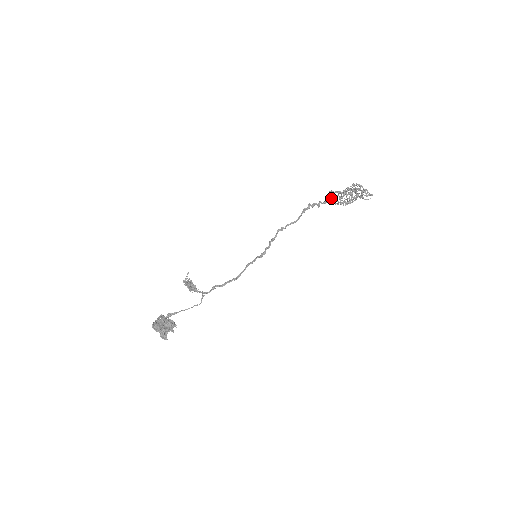
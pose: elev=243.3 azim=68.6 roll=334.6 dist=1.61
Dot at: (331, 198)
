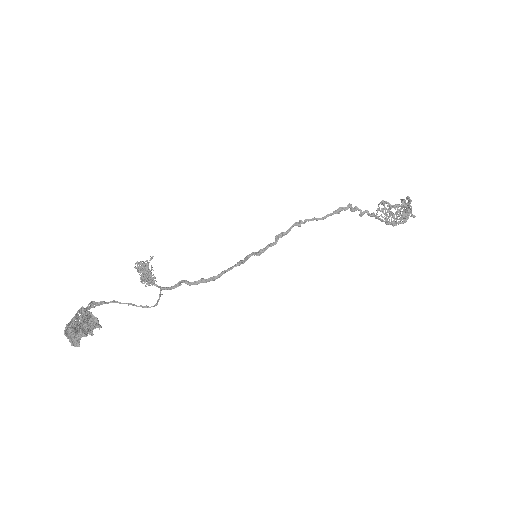
Dot at: (379, 208)
